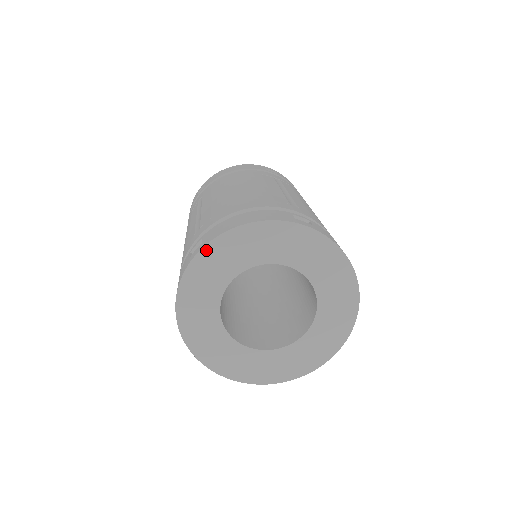
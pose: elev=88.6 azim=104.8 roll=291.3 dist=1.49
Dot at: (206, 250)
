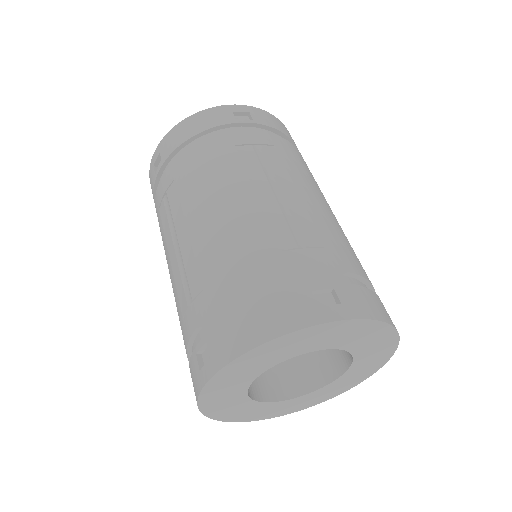
Dot at: (220, 374)
